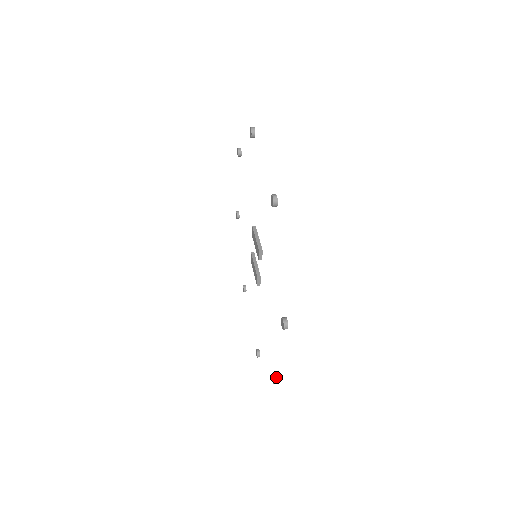
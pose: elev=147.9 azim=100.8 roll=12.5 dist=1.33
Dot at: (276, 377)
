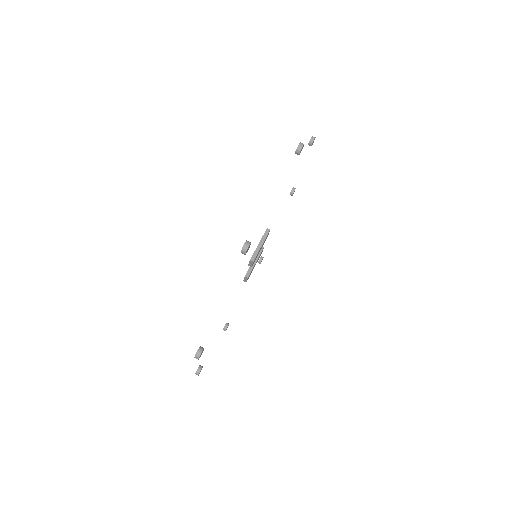
Dot at: (199, 371)
